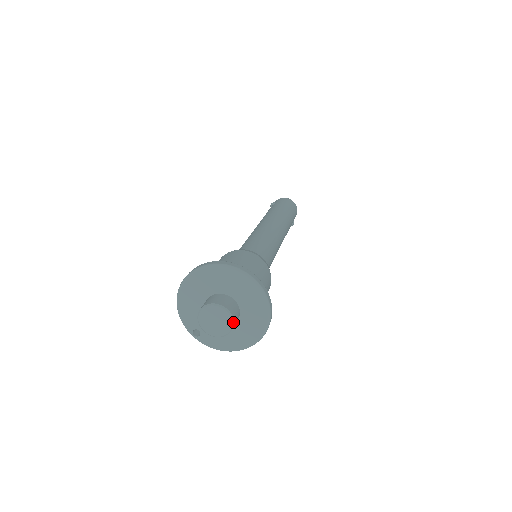
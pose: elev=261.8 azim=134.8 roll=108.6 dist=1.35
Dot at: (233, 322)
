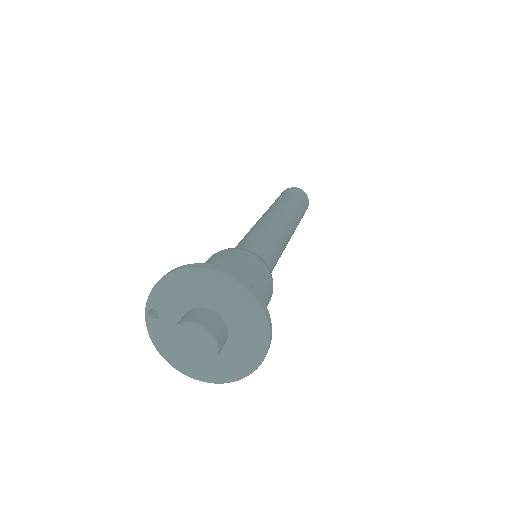
Dot at: (208, 364)
